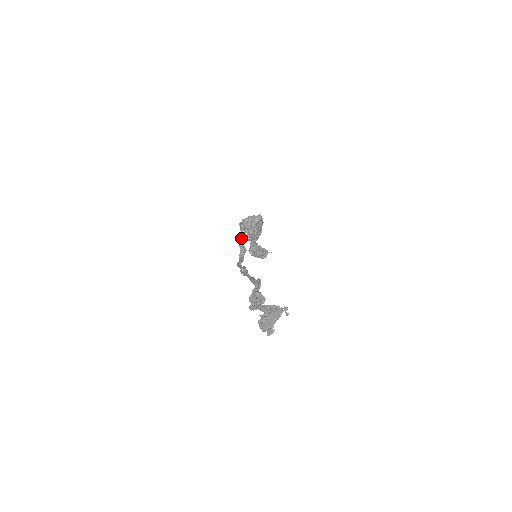
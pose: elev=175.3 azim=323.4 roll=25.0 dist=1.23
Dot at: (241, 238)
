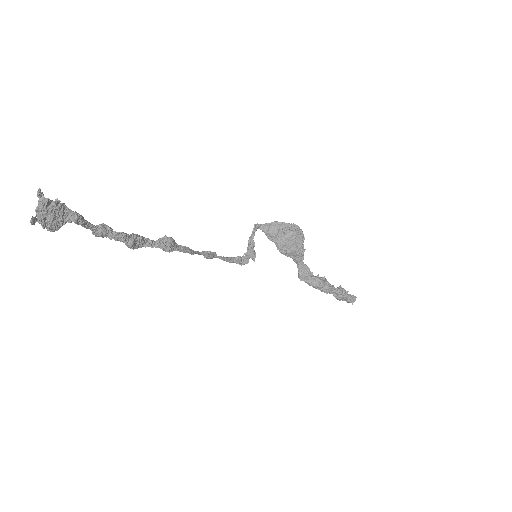
Dot at: (249, 238)
